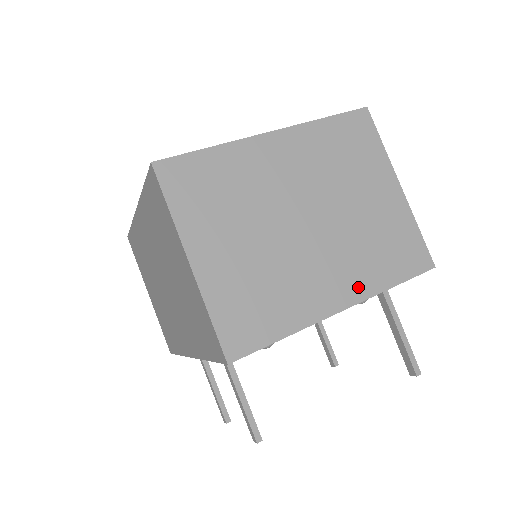
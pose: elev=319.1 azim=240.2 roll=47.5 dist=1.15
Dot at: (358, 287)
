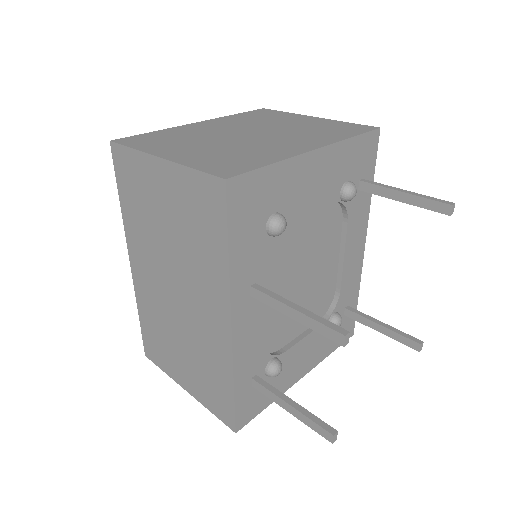
Dot at: (320, 142)
